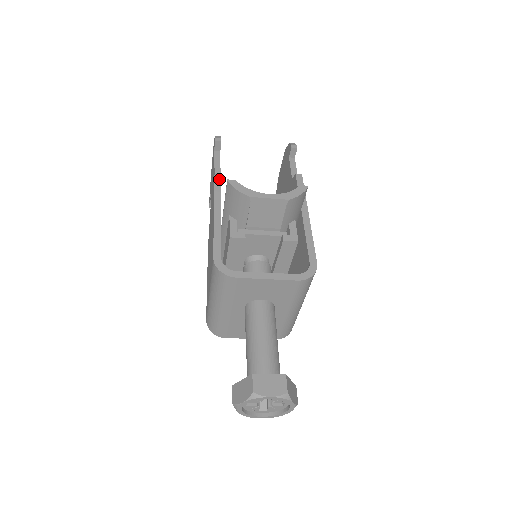
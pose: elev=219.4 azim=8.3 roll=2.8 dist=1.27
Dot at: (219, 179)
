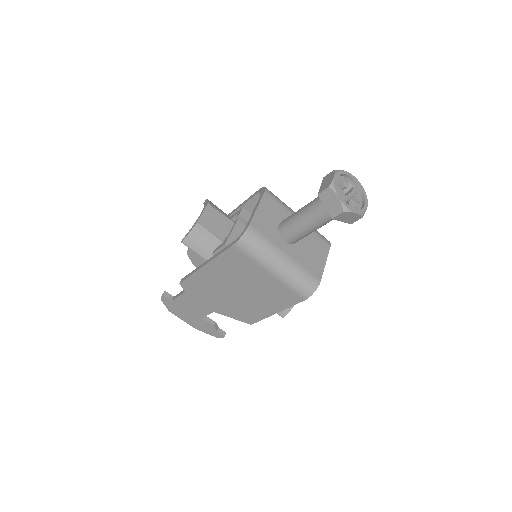
Dot at: (187, 276)
